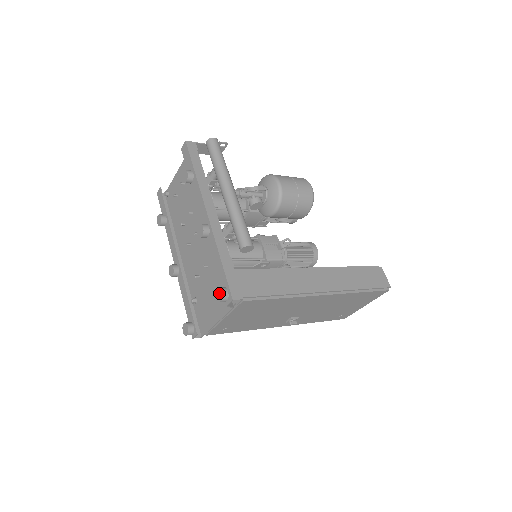
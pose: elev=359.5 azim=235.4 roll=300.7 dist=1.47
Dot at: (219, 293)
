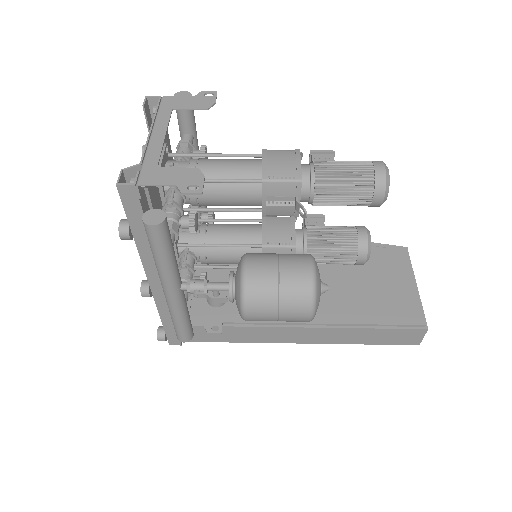
Dot at: (158, 336)
